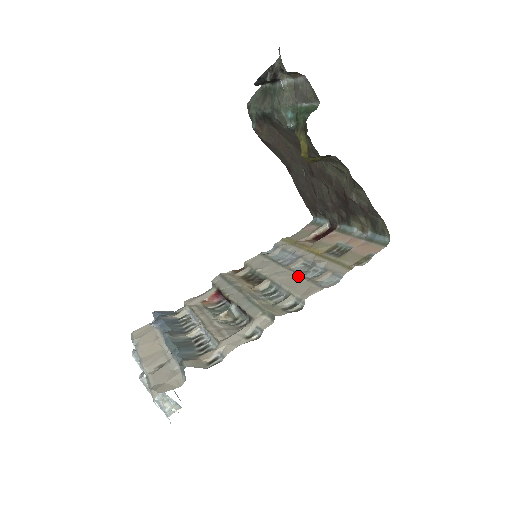
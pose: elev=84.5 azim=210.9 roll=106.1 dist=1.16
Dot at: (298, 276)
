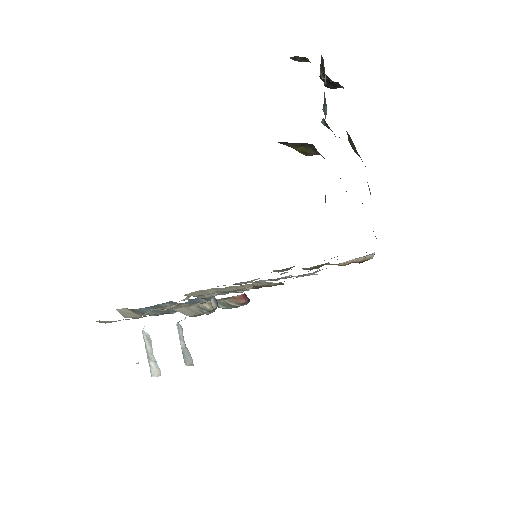
Dot at: occluded
